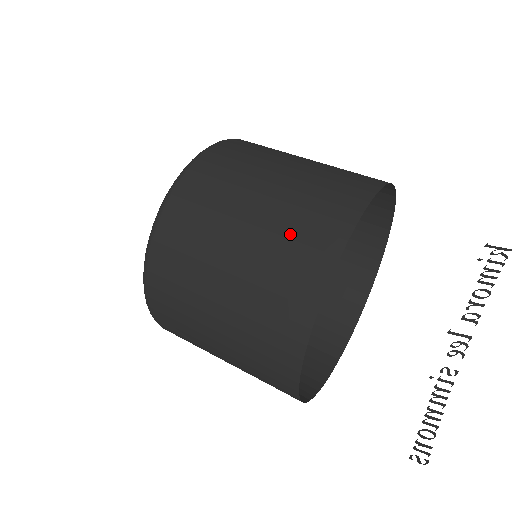
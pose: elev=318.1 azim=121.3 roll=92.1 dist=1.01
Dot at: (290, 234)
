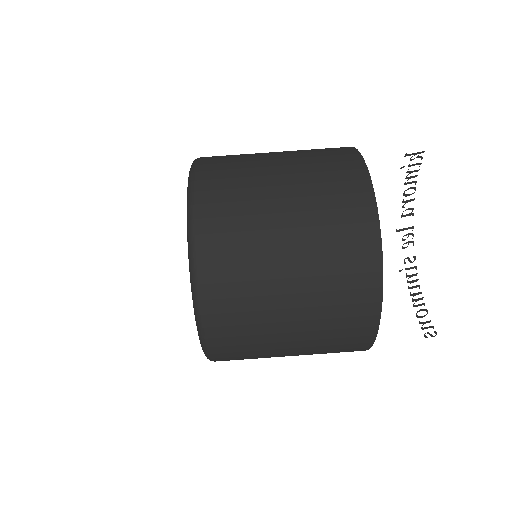
Dot at: (331, 237)
